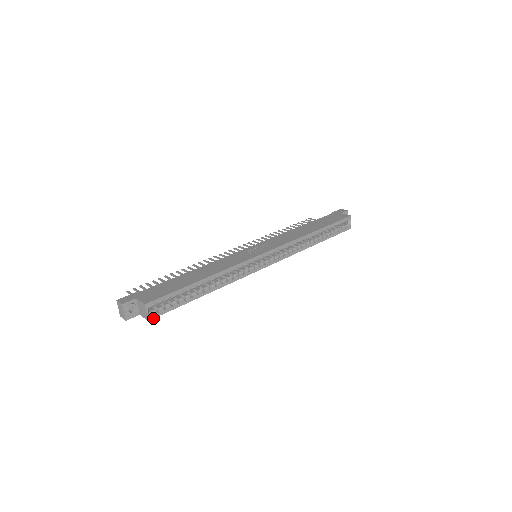
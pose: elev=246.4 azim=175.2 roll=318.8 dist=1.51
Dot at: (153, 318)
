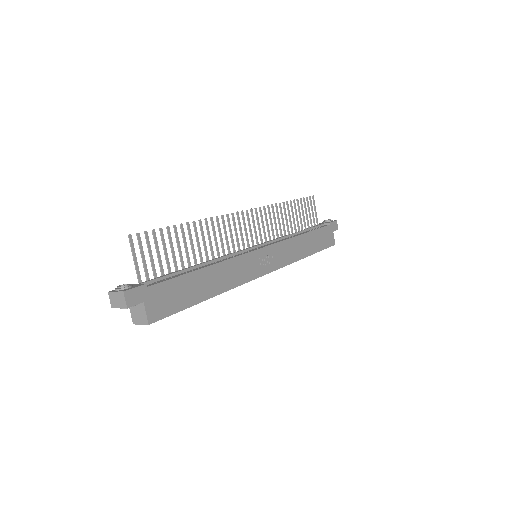
Dot at: occluded
